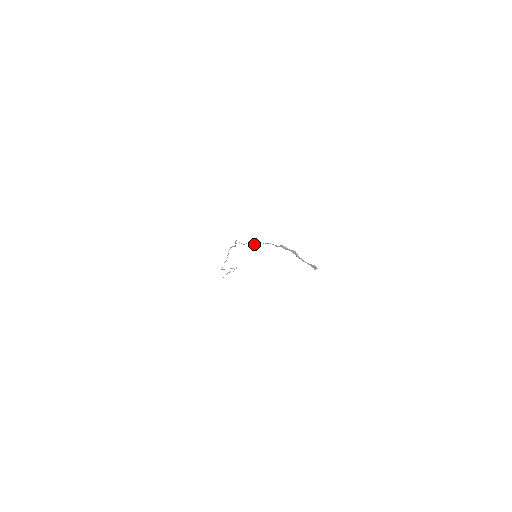
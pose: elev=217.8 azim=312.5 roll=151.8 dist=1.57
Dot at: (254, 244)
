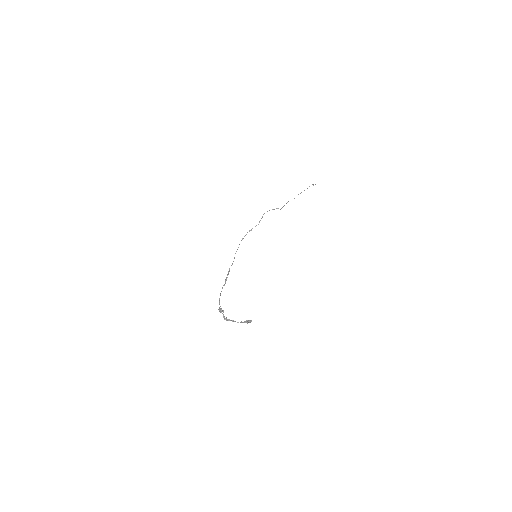
Dot at: (225, 280)
